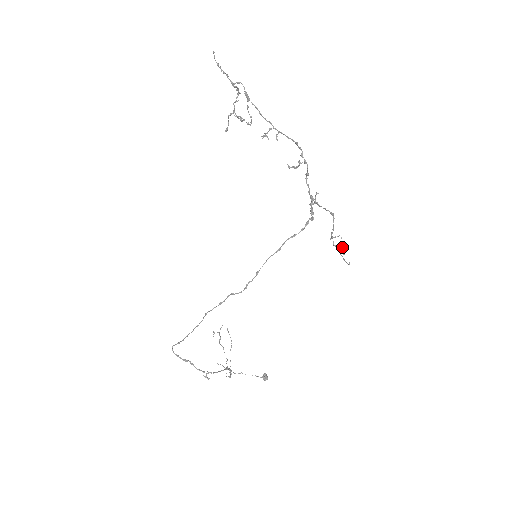
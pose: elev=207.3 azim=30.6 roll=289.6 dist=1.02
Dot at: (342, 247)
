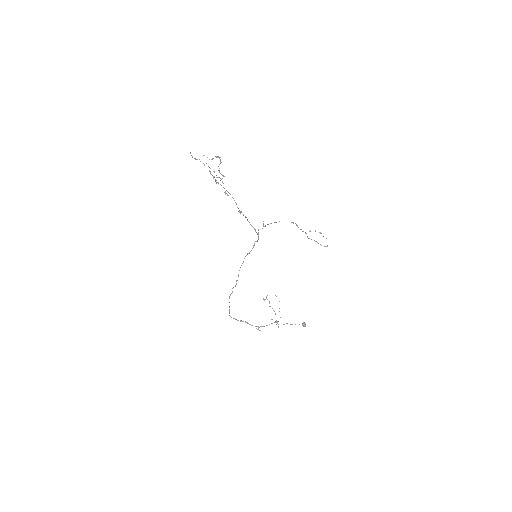
Dot at: occluded
